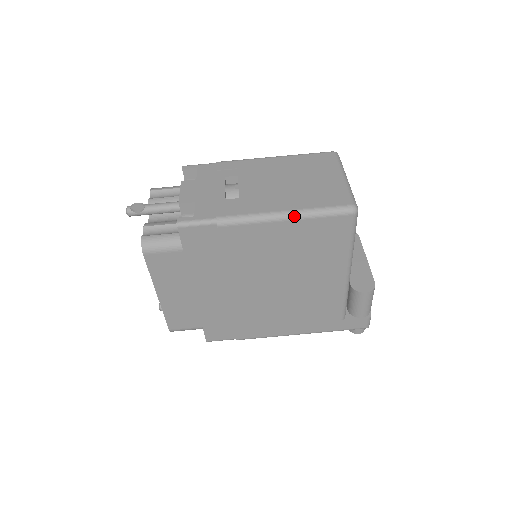
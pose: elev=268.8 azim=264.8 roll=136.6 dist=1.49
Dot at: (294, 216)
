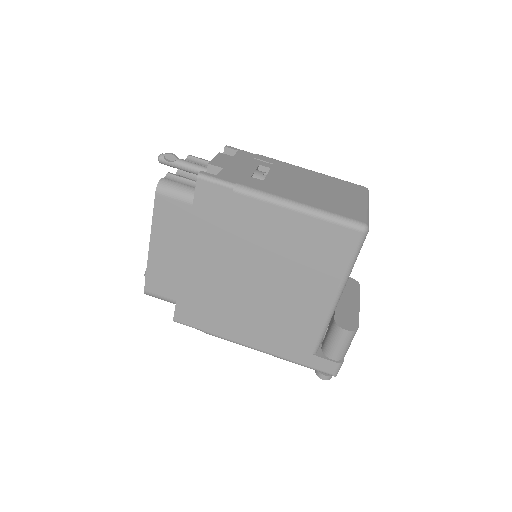
Dot at: (307, 210)
